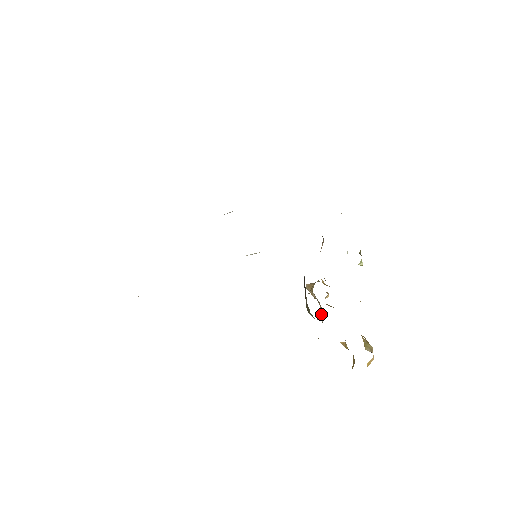
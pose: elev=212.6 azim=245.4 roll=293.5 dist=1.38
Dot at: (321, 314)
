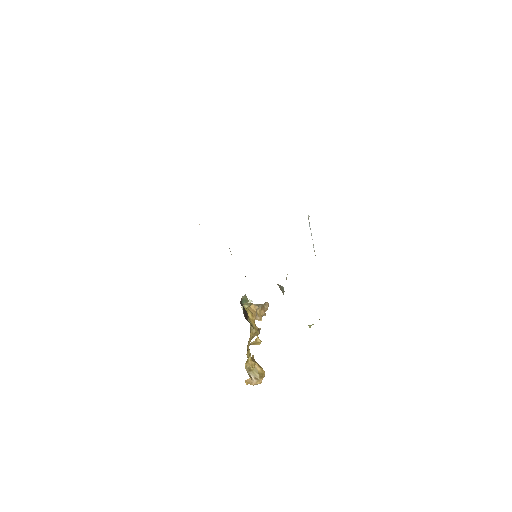
Dot at: occluded
